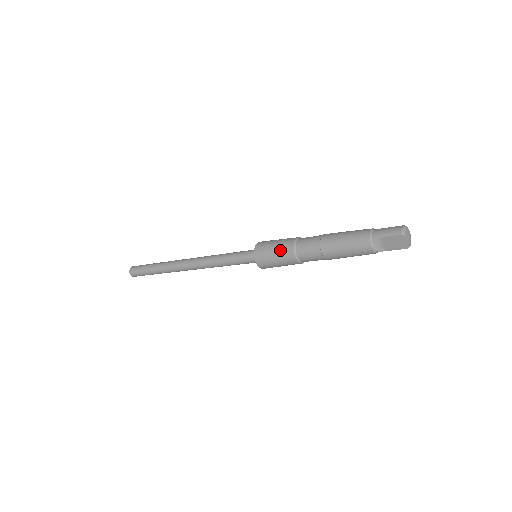
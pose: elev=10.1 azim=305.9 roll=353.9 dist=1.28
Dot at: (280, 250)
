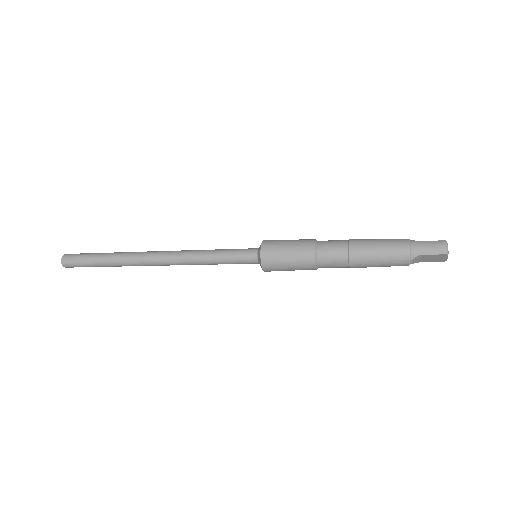
Dot at: (297, 259)
